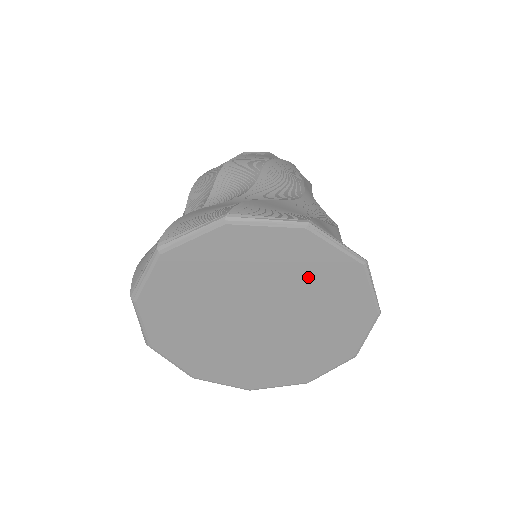
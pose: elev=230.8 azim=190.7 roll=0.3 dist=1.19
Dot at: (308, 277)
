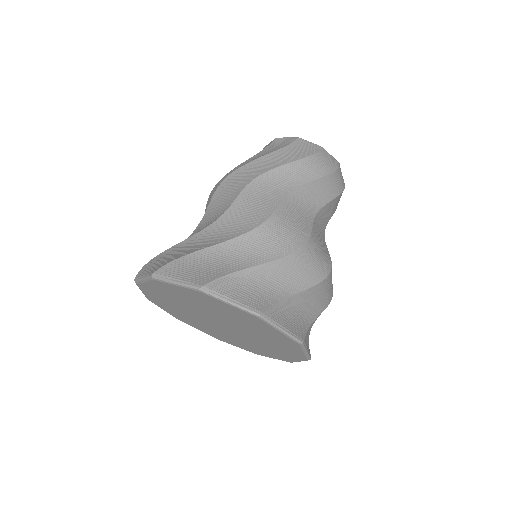
Dot at: (196, 301)
